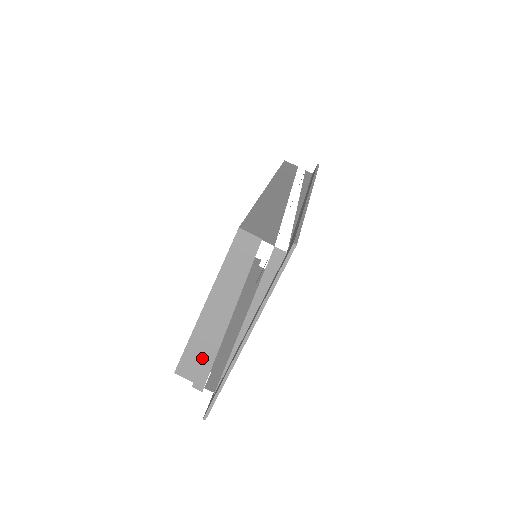
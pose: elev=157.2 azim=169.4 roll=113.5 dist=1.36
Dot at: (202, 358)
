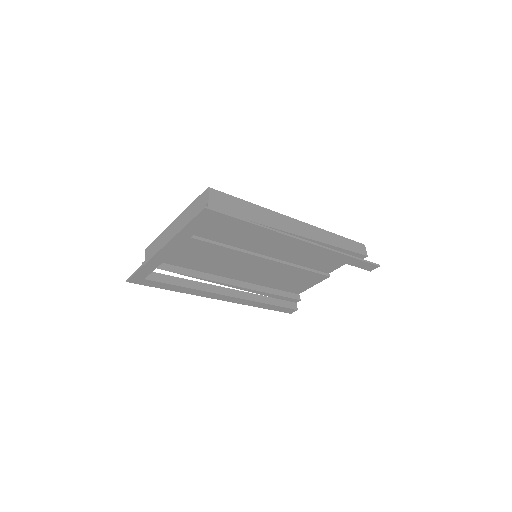
Dot at: occluded
